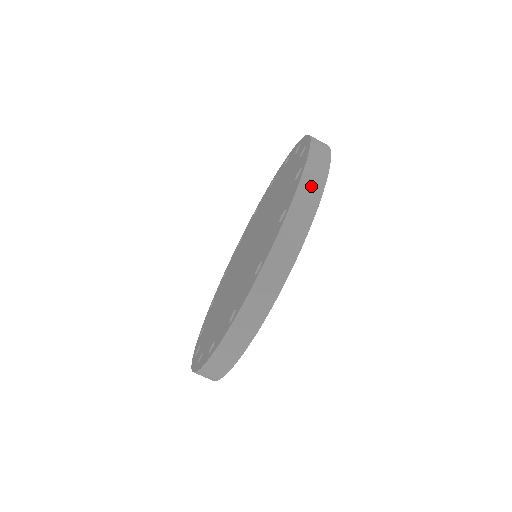
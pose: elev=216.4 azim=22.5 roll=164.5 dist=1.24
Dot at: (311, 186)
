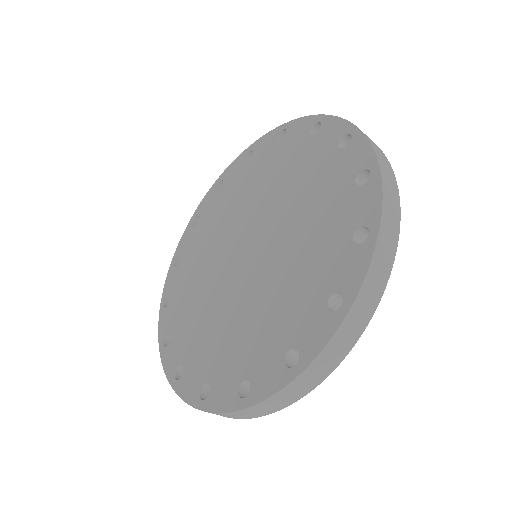
Dot at: (377, 148)
